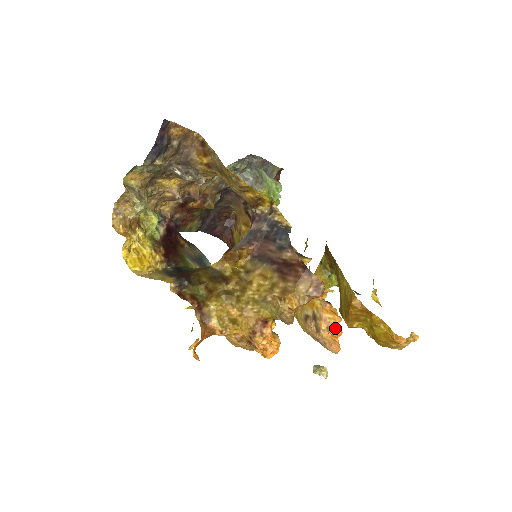
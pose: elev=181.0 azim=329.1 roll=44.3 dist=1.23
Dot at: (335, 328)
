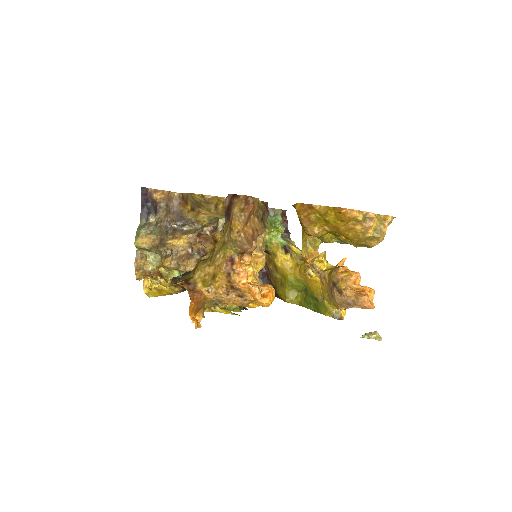
Dot at: (360, 286)
